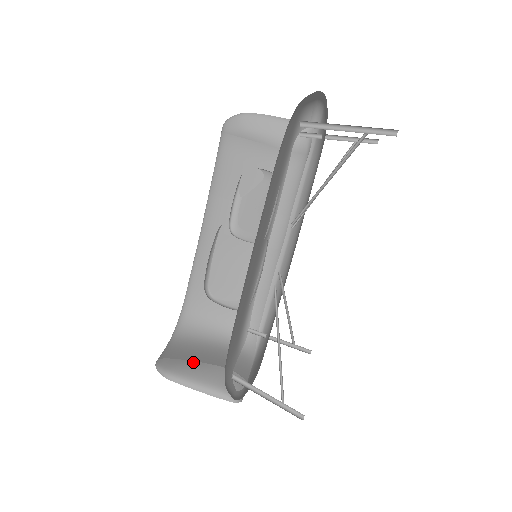
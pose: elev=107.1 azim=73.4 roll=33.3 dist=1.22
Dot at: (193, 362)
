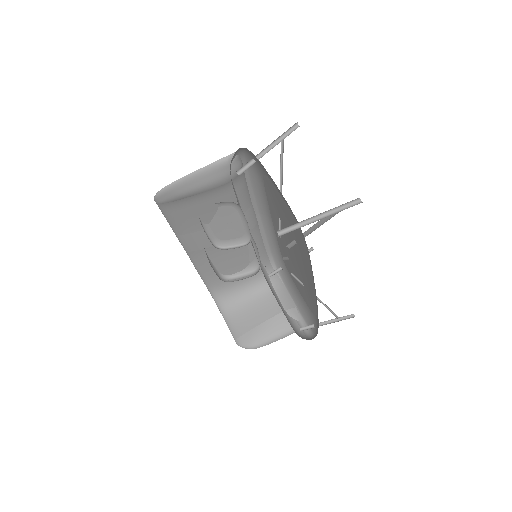
Dot at: (259, 327)
